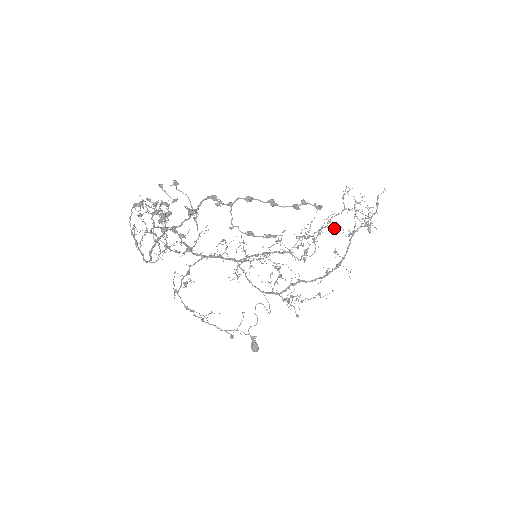
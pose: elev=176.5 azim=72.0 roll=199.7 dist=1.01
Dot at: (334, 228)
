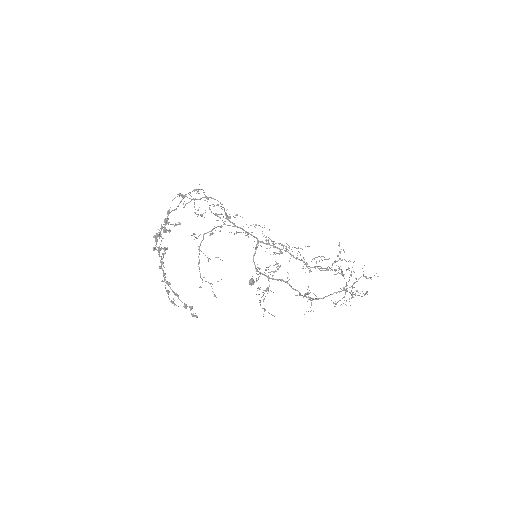
Dot at: occluded
